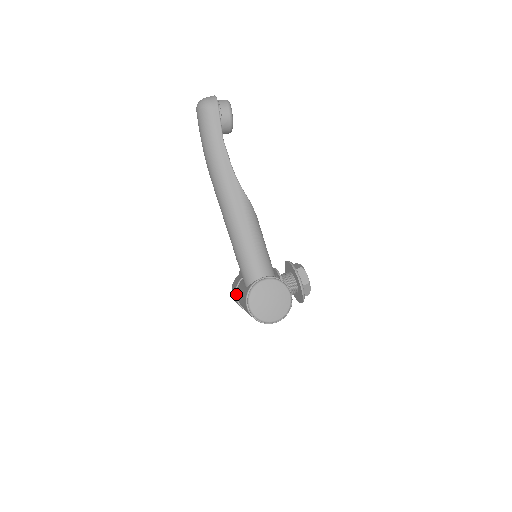
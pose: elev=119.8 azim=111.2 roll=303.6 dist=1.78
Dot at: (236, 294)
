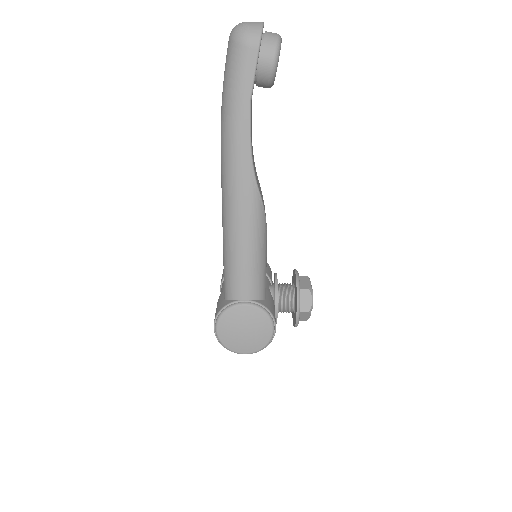
Dot at: (222, 284)
